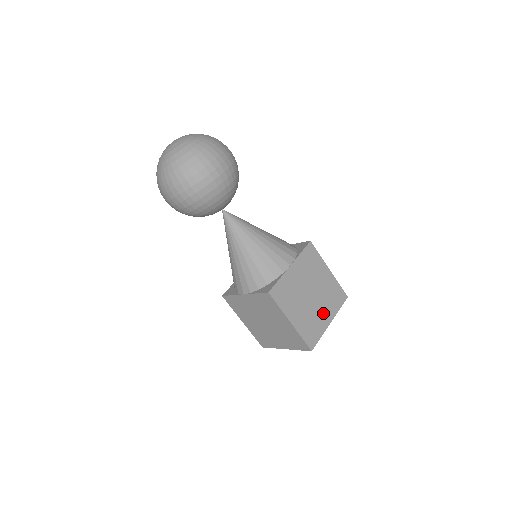
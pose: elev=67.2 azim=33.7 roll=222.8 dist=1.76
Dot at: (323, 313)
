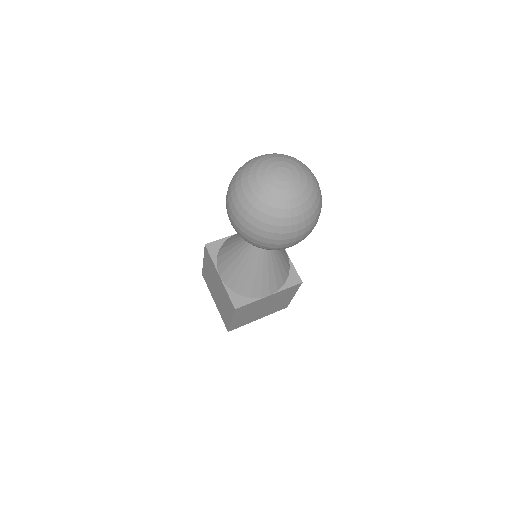
Dot at: (260, 315)
